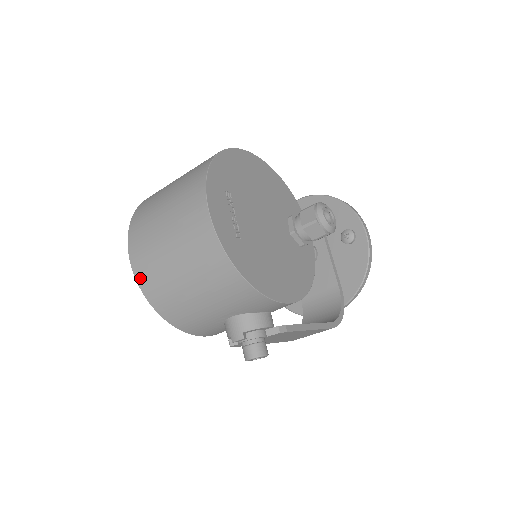
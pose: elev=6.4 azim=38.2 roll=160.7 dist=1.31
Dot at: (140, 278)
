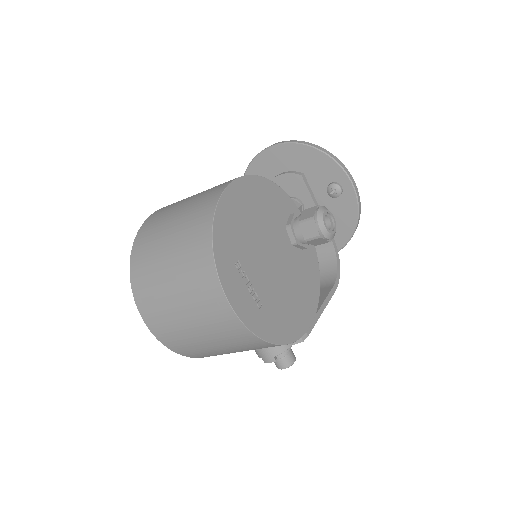
Dot at: (166, 343)
